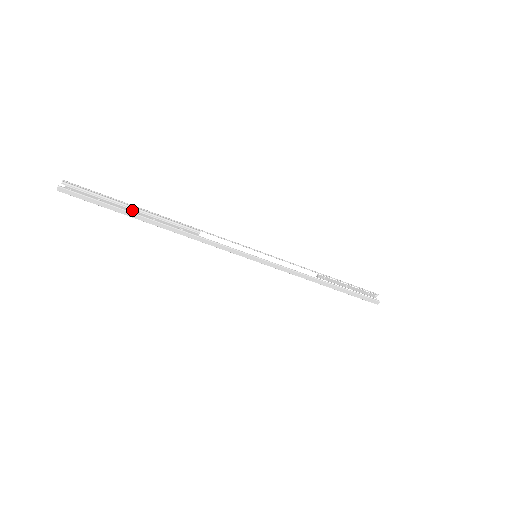
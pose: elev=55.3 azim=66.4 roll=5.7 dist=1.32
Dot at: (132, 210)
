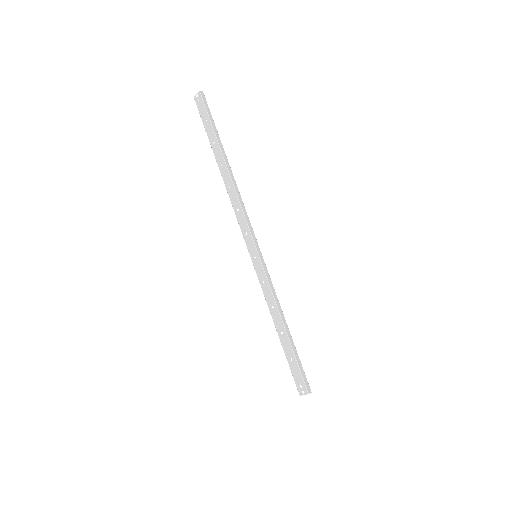
Dot at: (214, 148)
